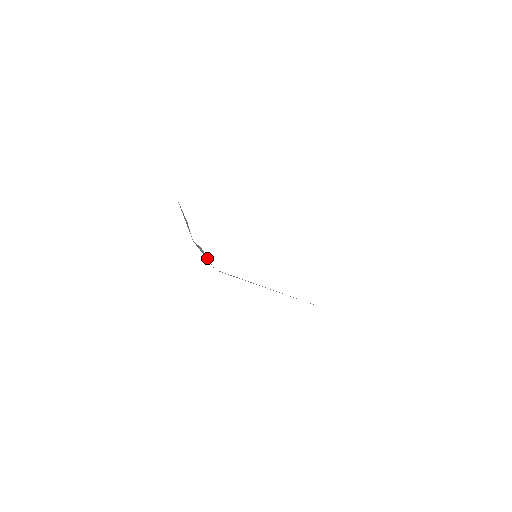
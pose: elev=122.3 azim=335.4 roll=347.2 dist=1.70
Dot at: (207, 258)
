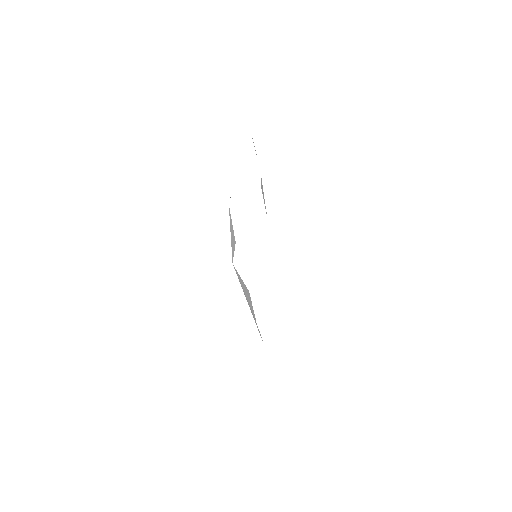
Dot at: occluded
